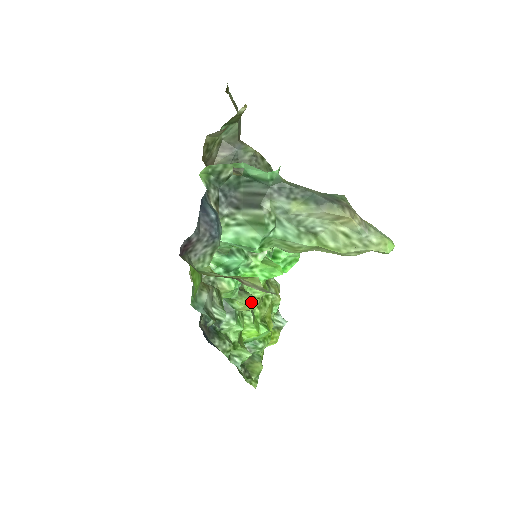
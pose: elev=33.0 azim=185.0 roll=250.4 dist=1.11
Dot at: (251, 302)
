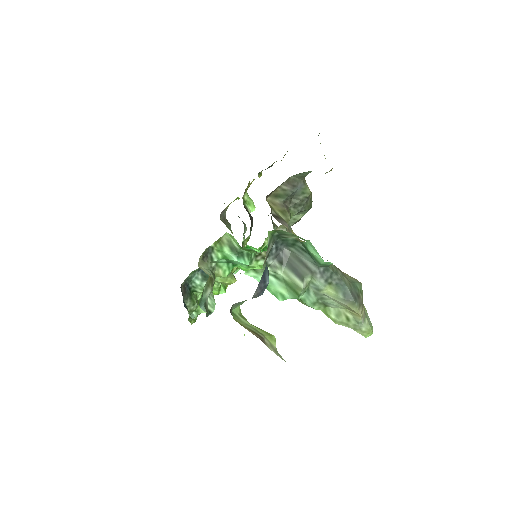
Dot at: (230, 281)
